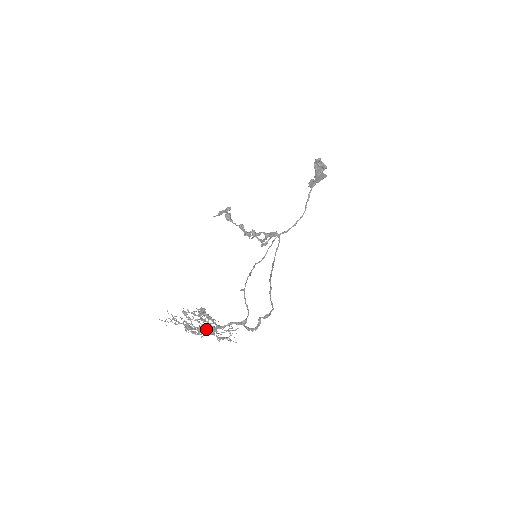
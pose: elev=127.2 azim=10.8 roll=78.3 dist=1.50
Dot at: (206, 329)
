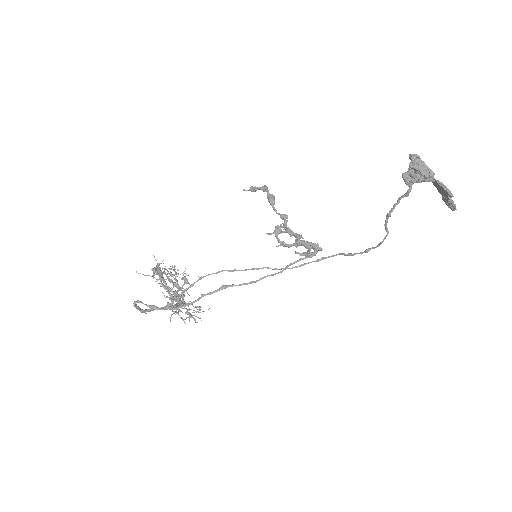
Dot at: occluded
